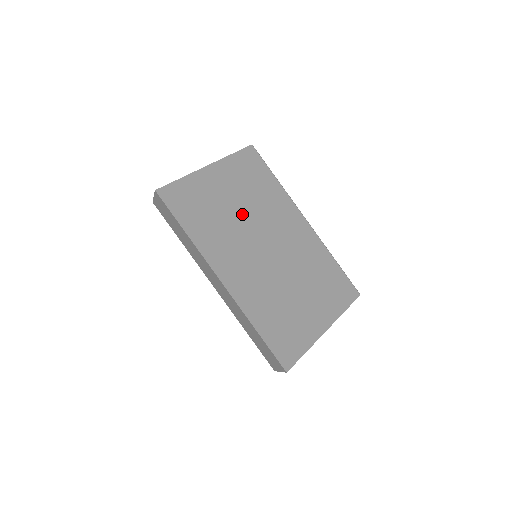
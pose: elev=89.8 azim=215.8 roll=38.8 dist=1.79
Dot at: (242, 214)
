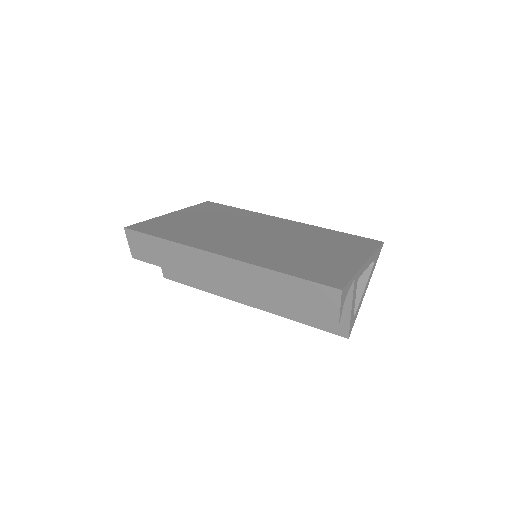
Dot at: (220, 225)
